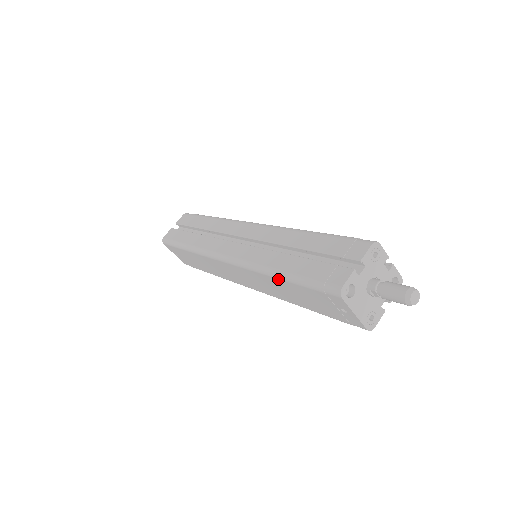
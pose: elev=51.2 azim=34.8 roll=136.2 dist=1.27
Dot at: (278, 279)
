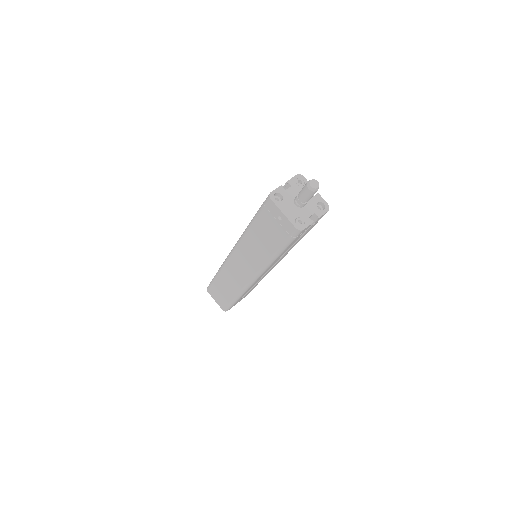
Dot at: (250, 229)
